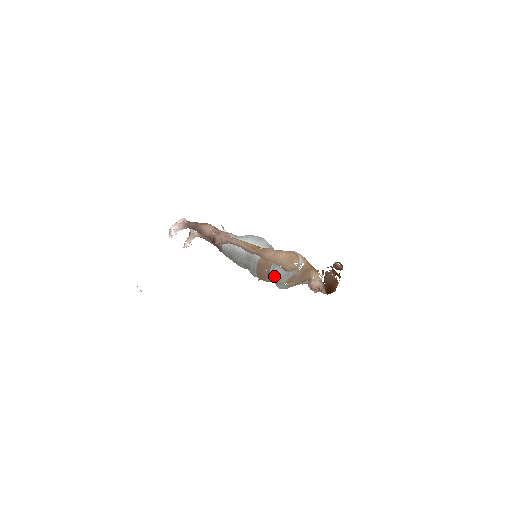
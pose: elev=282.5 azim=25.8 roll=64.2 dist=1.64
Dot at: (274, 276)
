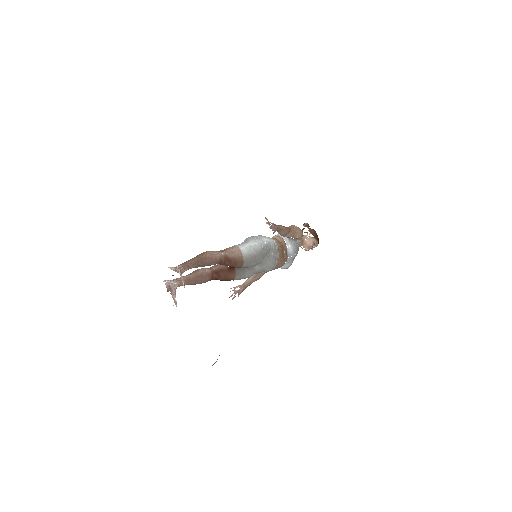
Dot at: (296, 249)
